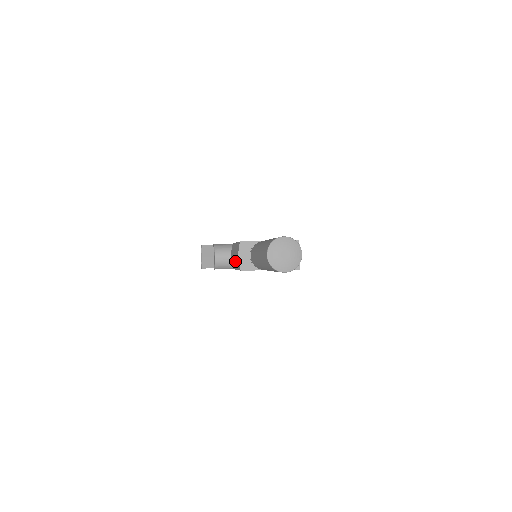
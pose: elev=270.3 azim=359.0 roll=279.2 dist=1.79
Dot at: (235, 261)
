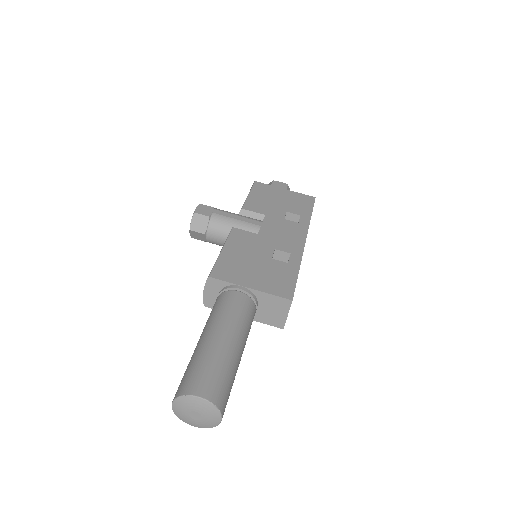
Dot at: occluded
